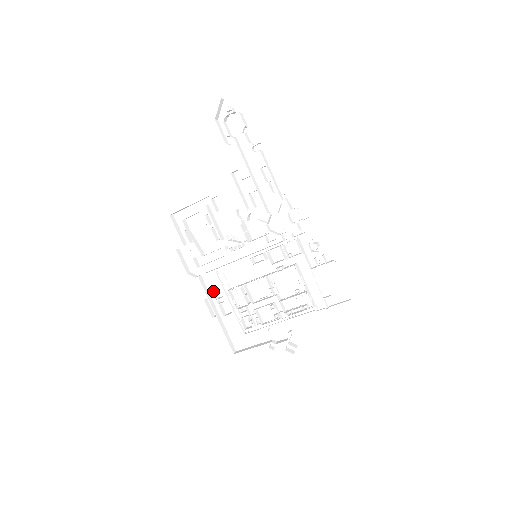
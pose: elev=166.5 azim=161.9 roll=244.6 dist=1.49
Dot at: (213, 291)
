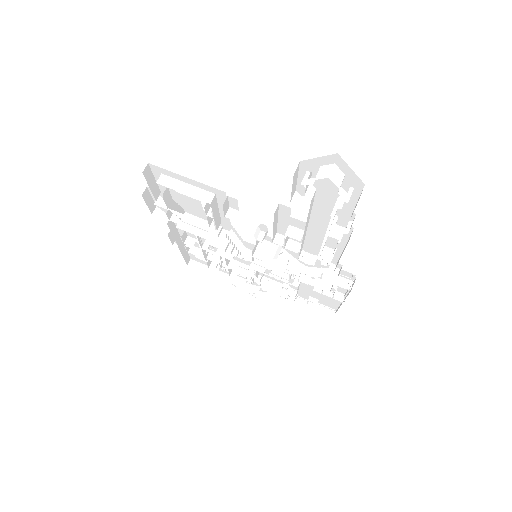
Dot at: (183, 236)
